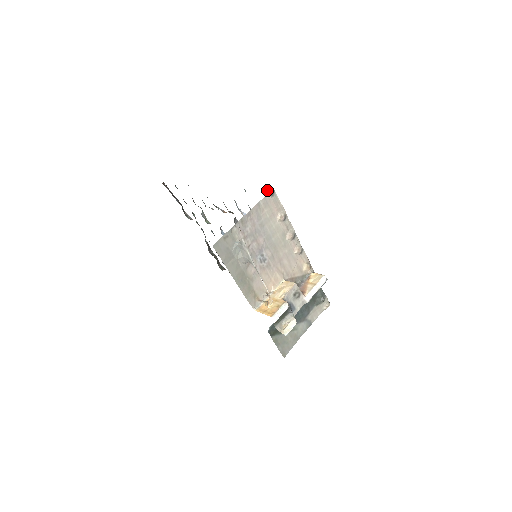
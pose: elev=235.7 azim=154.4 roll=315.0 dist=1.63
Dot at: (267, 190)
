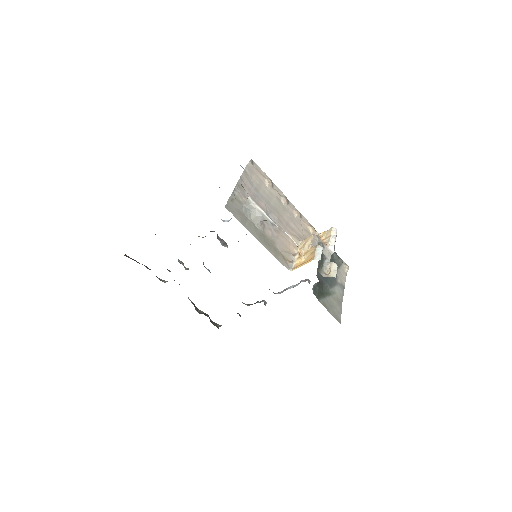
Dot at: (243, 168)
